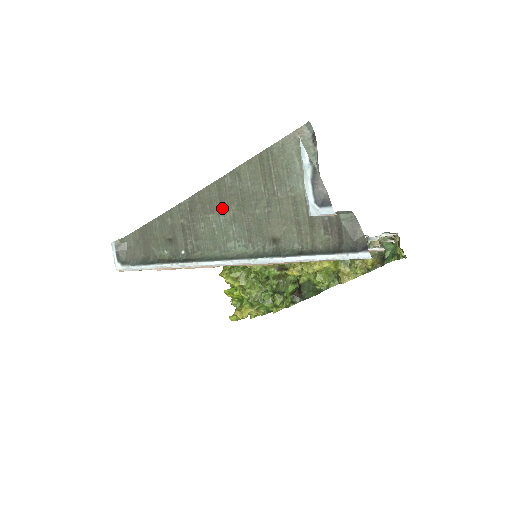
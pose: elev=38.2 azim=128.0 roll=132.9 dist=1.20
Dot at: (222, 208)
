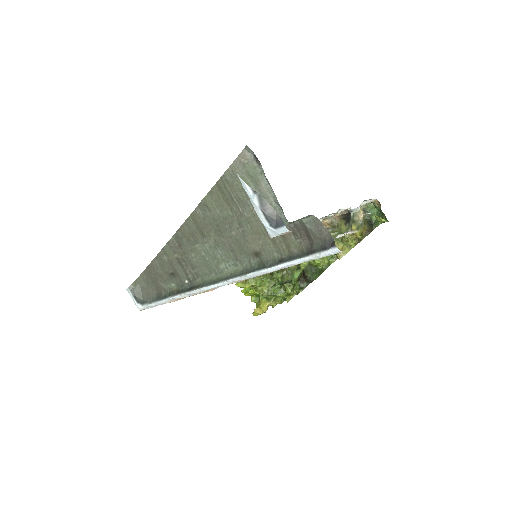
Dot at: (204, 237)
